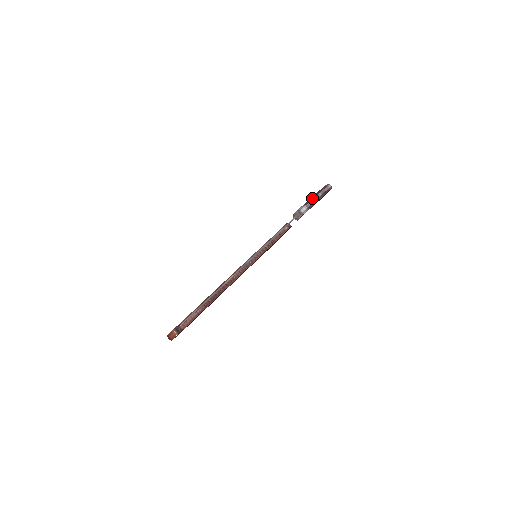
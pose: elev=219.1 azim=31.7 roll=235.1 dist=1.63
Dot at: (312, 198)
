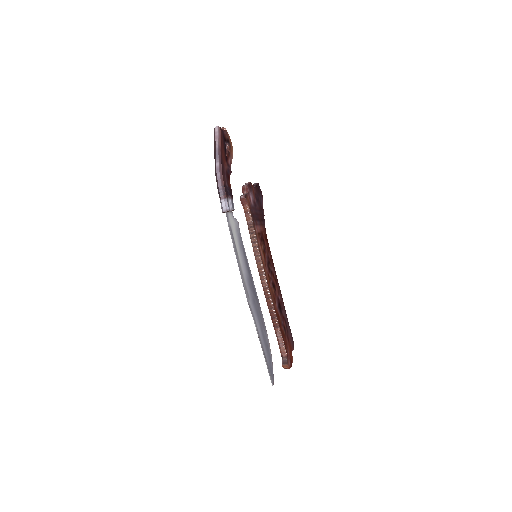
Dot at: (217, 183)
